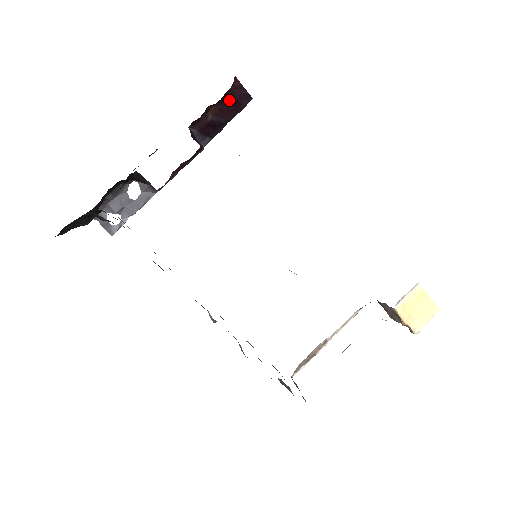
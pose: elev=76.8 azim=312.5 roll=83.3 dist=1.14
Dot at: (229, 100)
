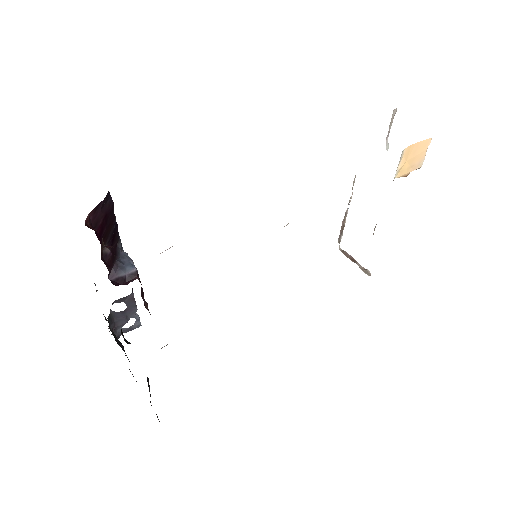
Dot at: (101, 227)
